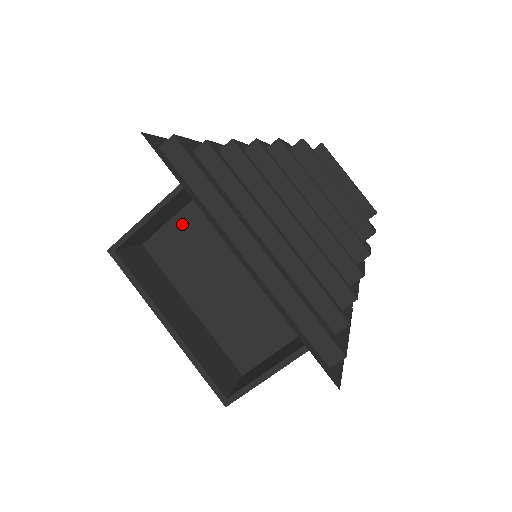
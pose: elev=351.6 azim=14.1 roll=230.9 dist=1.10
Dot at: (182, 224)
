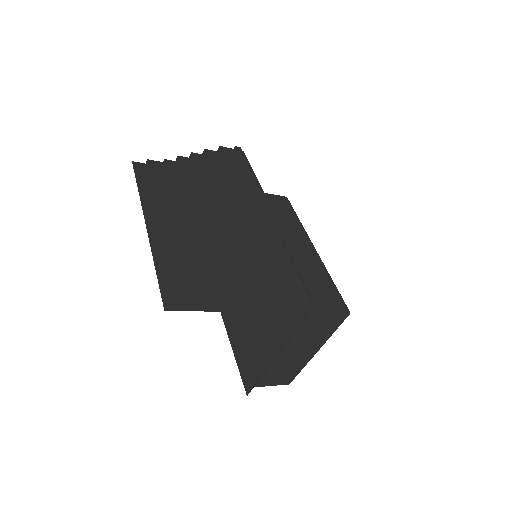
Dot at: occluded
